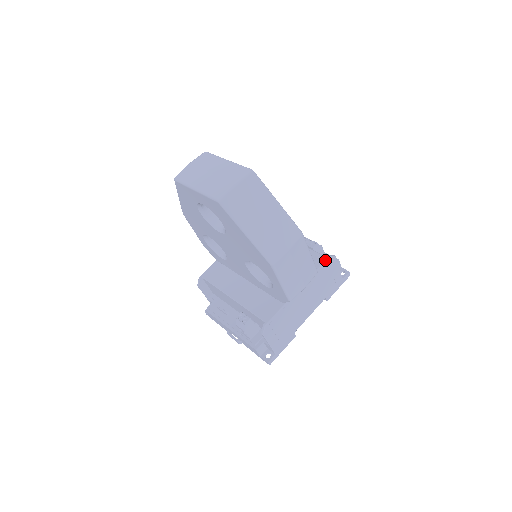
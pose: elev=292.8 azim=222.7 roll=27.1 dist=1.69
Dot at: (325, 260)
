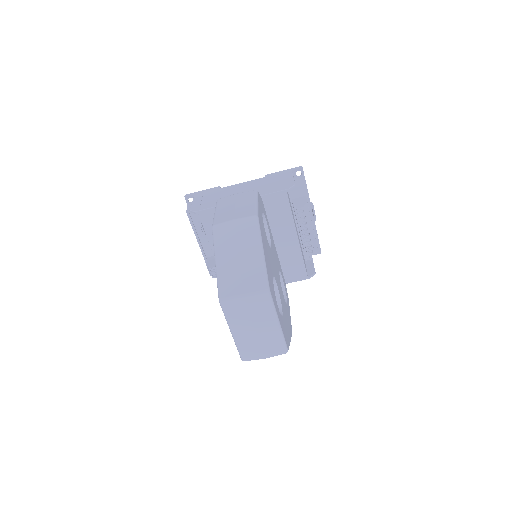
Dot at: occluded
